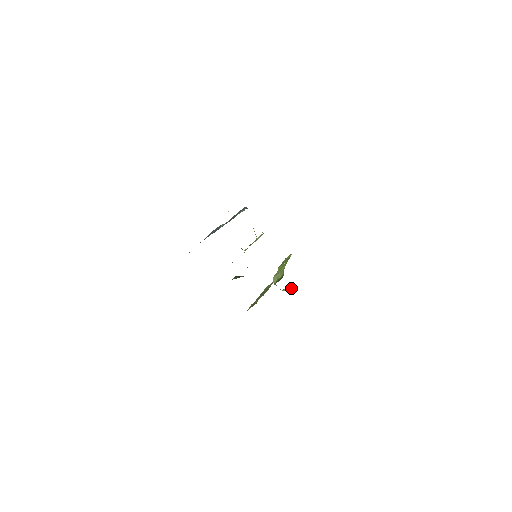
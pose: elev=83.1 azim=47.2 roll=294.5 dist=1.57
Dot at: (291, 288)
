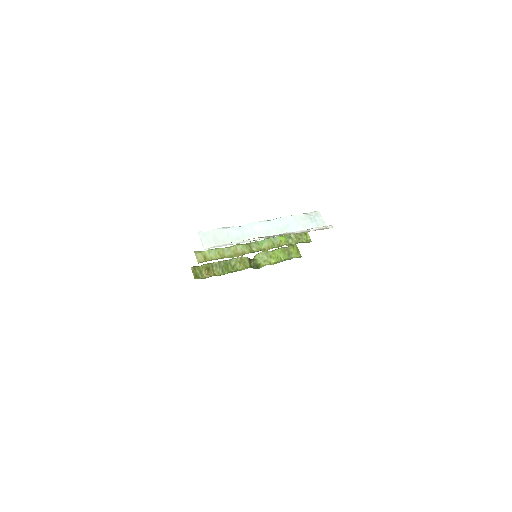
Dot at: occluded
